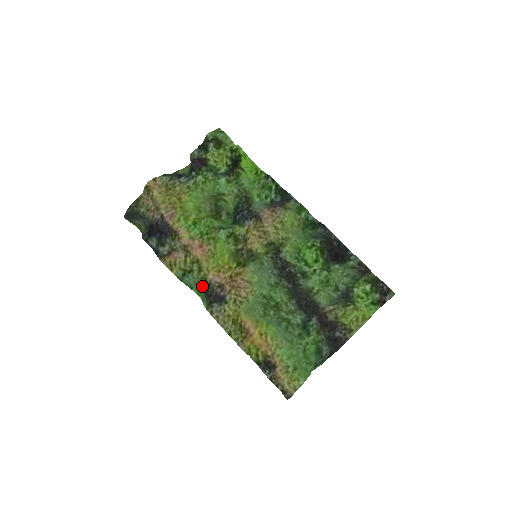
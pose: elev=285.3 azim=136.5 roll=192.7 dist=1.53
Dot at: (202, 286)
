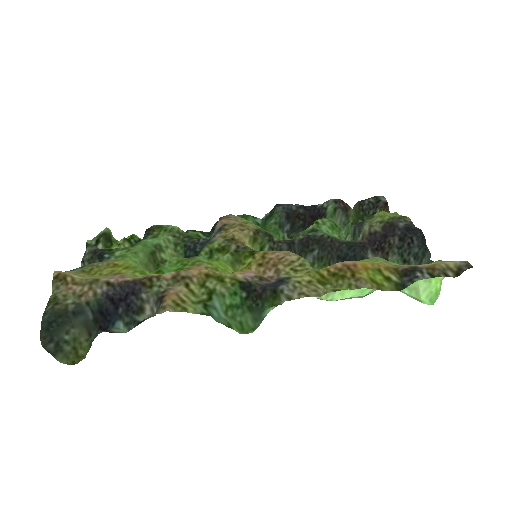
Dot at: (242, 292)
